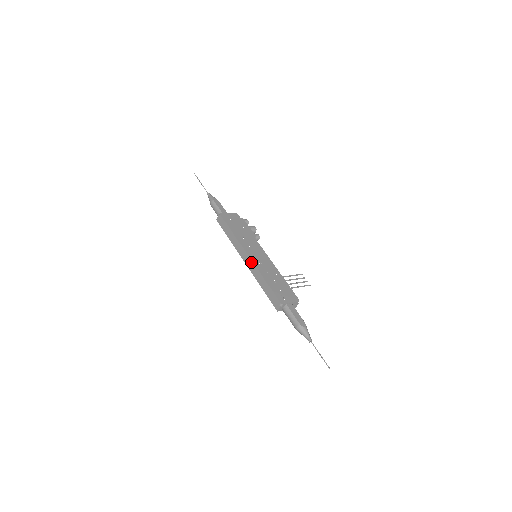
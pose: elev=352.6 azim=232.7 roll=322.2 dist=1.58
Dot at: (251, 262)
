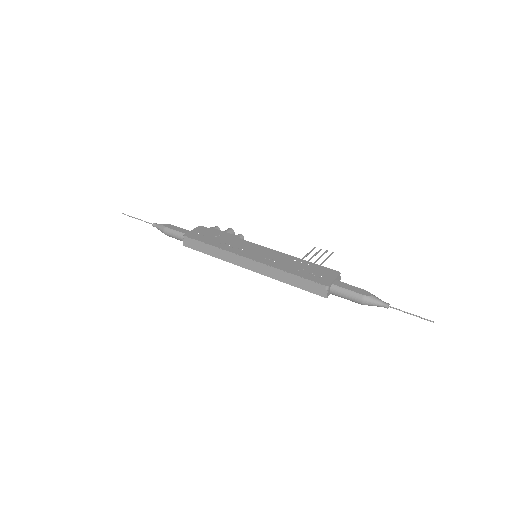
Dot at: (258, 264)
